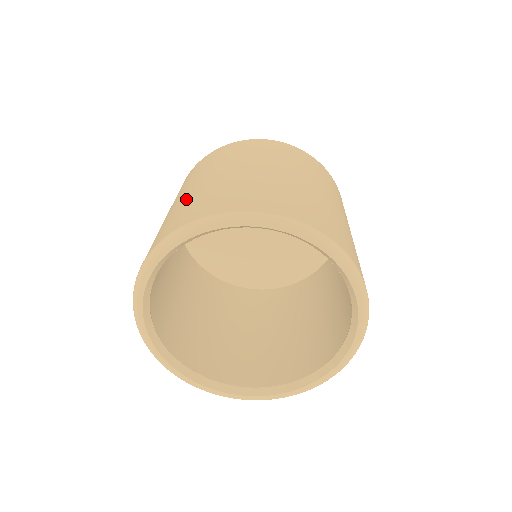
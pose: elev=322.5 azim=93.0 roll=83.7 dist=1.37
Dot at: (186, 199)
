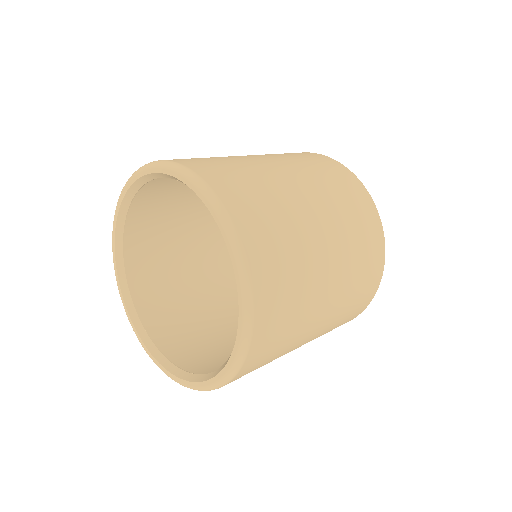
Dot at: (227, 157)
